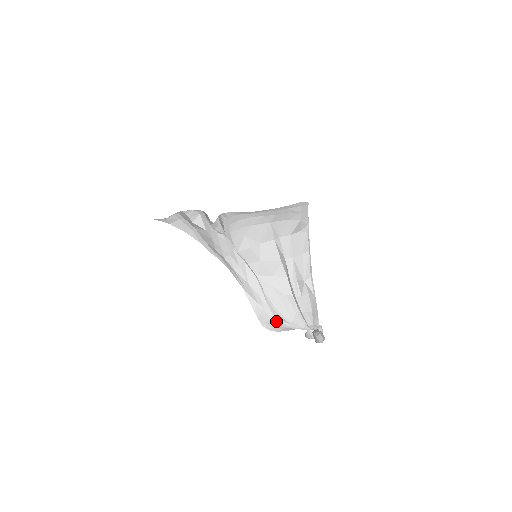
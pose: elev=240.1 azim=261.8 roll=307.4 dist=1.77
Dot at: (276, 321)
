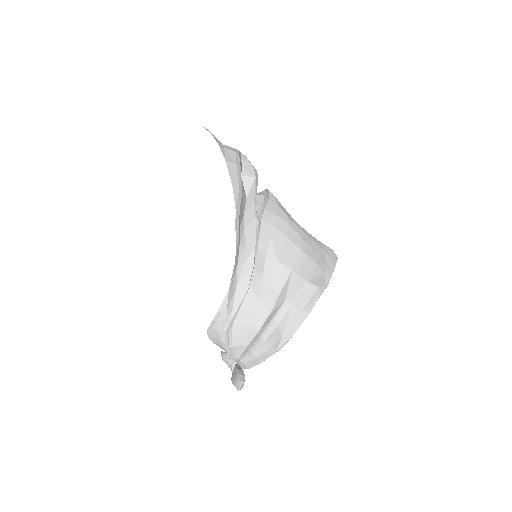
Dot at: (223, 337)
